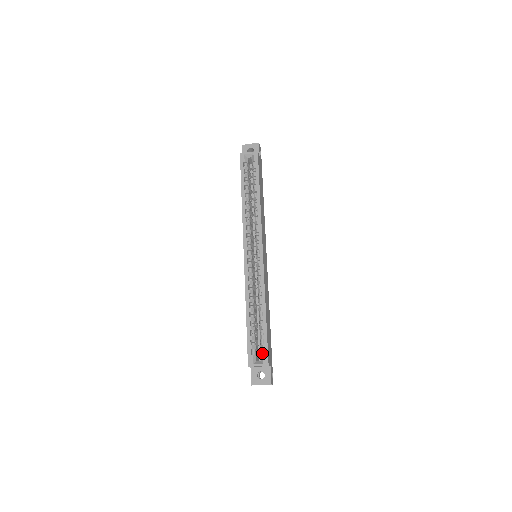
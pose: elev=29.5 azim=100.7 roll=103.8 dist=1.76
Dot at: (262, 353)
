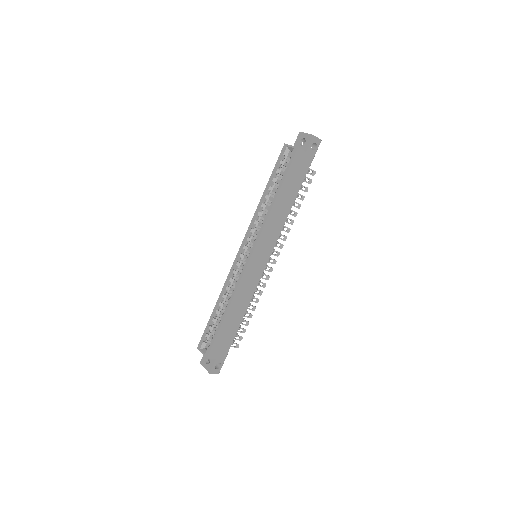
Dot at: (210, 345)
